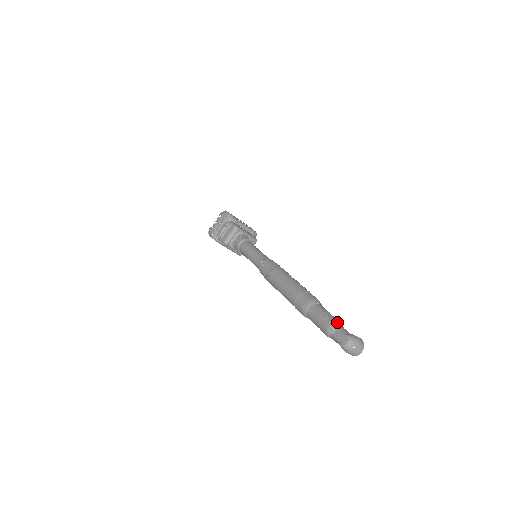
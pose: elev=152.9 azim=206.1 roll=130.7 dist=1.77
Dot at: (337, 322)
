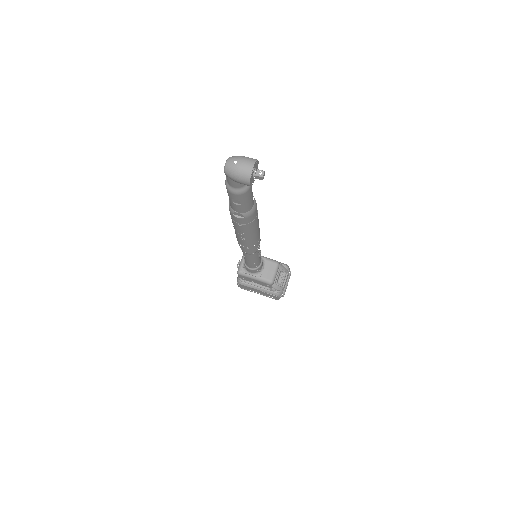
Dot at: occluded
